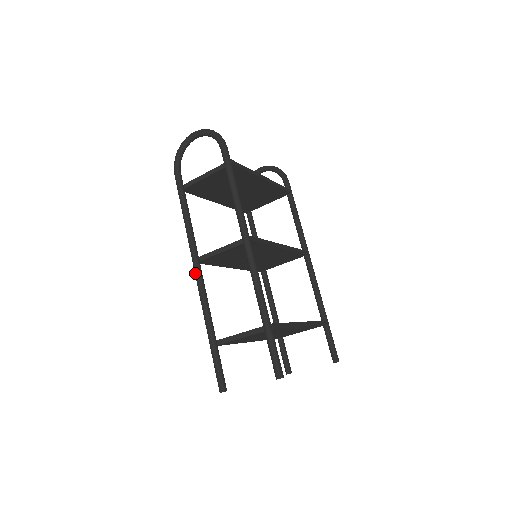
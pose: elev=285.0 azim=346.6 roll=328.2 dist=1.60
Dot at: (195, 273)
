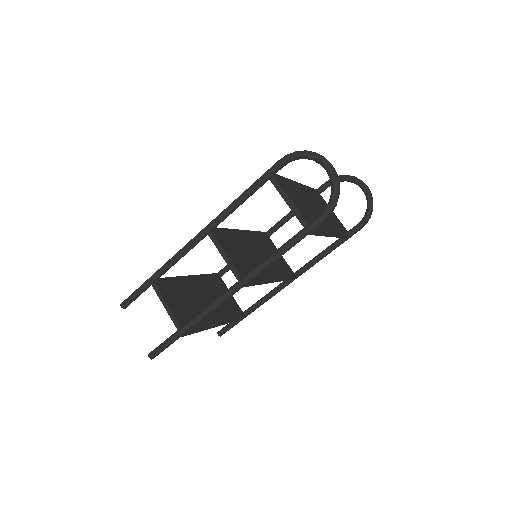
Dot at: (194, 238)
